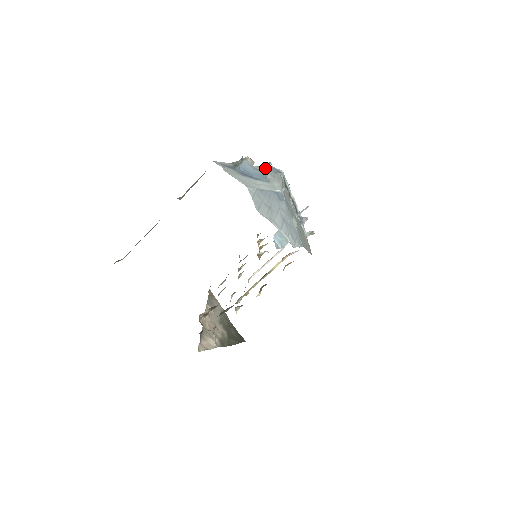
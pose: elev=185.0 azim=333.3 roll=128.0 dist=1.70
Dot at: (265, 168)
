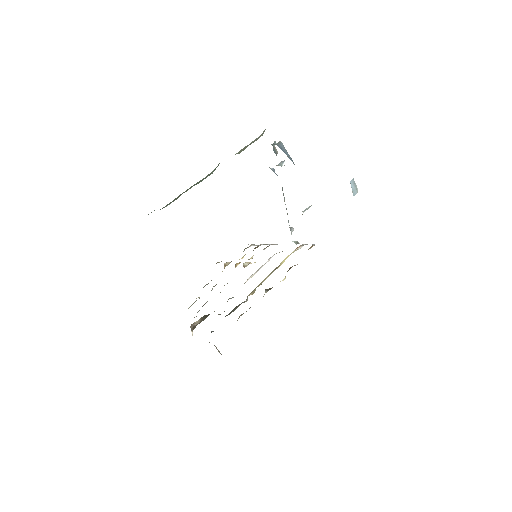
Dot at: (279, 164)
